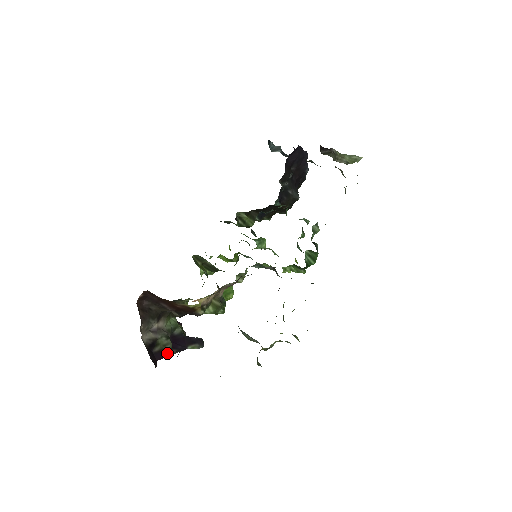
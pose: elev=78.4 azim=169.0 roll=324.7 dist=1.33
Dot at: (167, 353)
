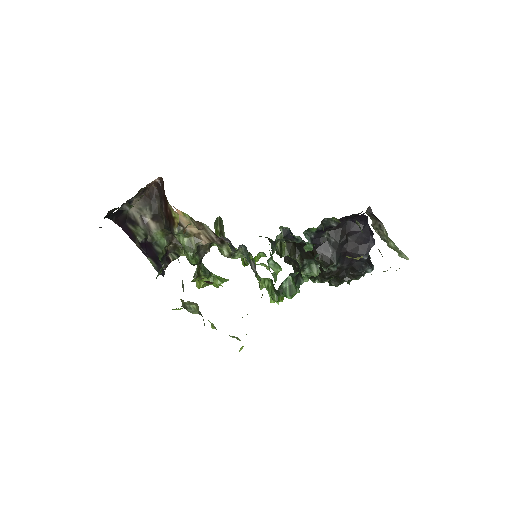
Dot at: (133, 237)
